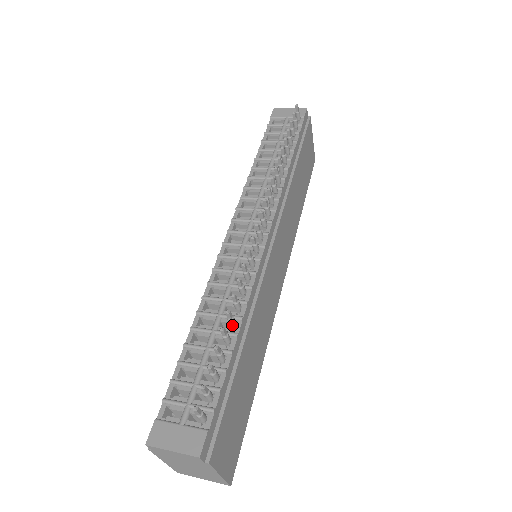
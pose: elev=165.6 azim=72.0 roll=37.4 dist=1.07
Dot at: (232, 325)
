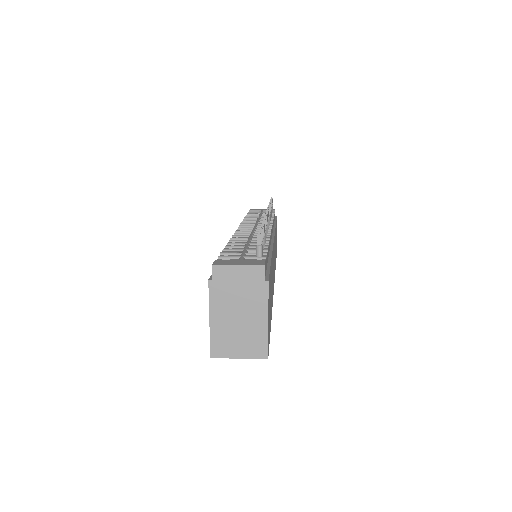
Dot at: occluded
